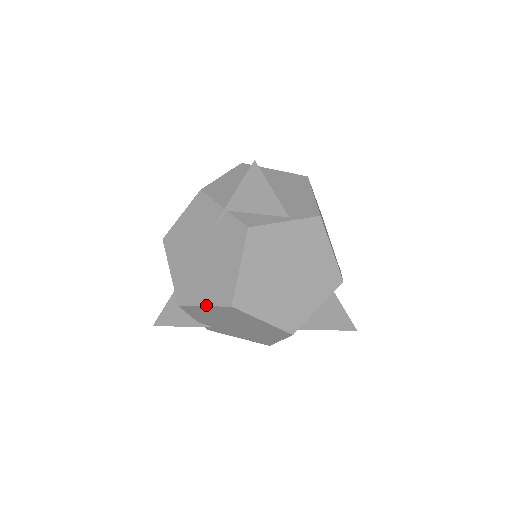
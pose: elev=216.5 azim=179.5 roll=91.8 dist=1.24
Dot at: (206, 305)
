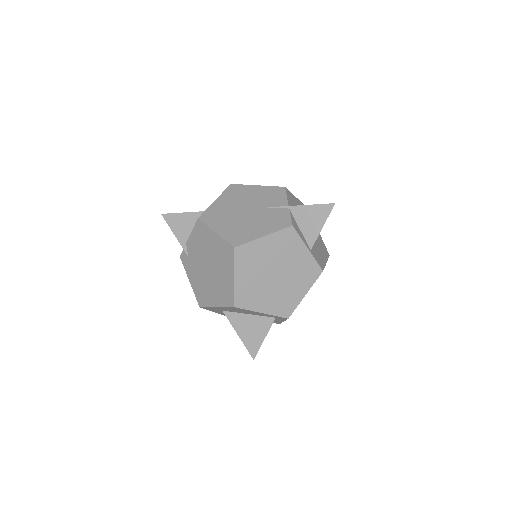
Dot at: (218, 233)
